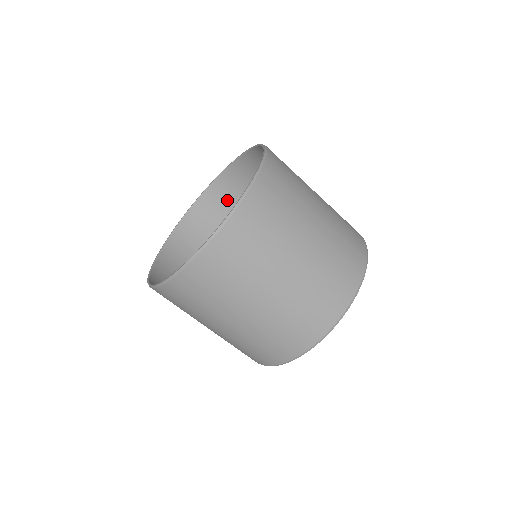
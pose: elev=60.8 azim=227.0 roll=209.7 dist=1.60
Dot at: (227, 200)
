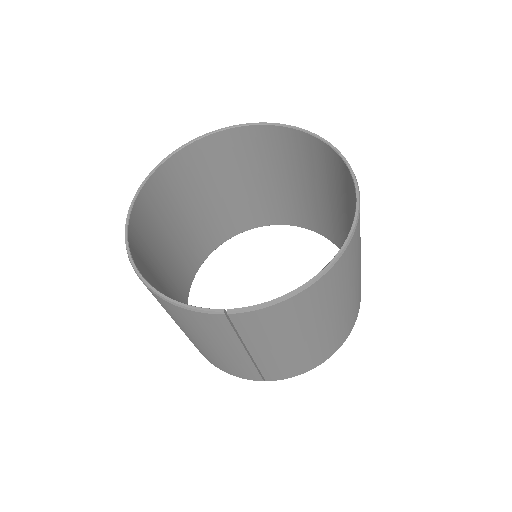
Dot at: (164, 195)
